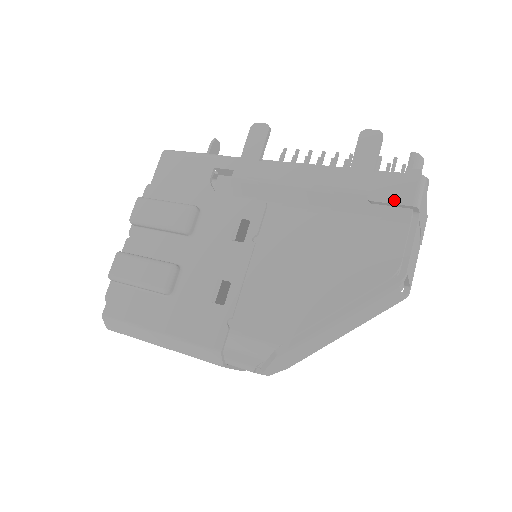
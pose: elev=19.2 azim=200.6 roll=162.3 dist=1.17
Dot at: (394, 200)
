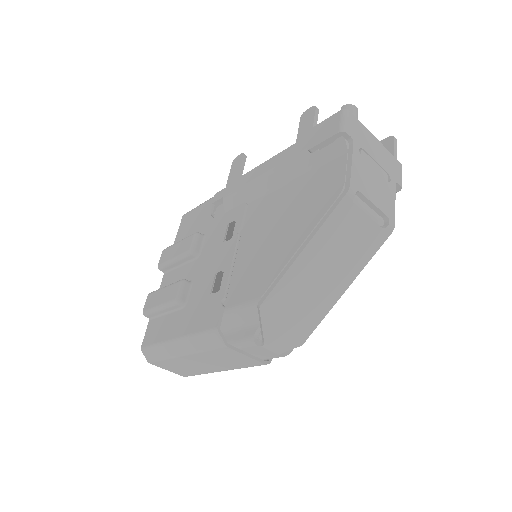
Dot at: (325, 138)
